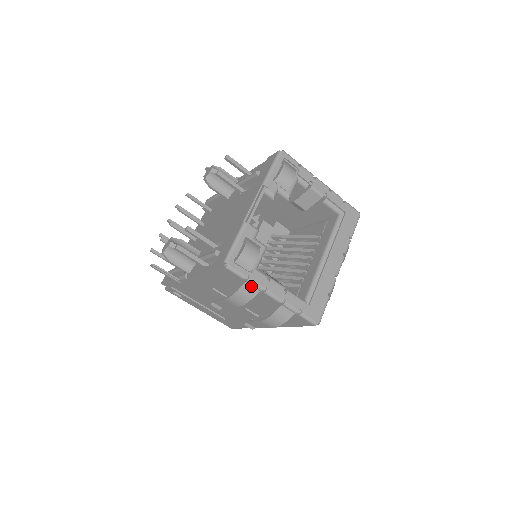
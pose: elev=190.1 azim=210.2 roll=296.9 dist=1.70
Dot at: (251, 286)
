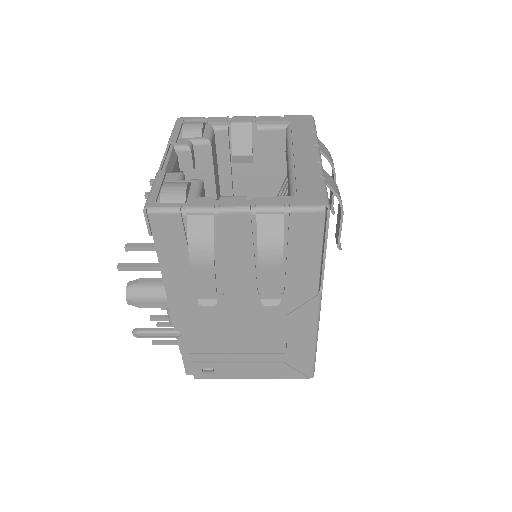
Dot at: (198, 216)
